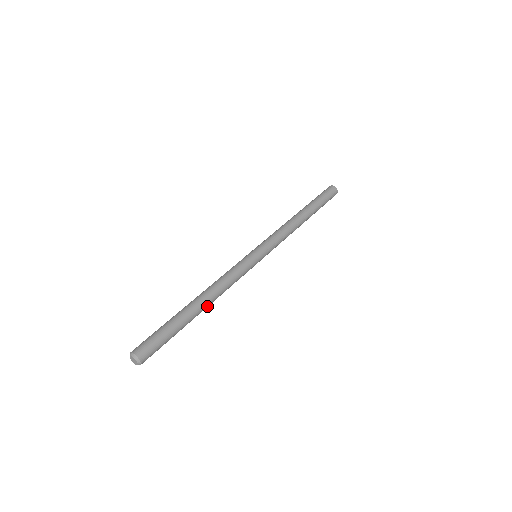
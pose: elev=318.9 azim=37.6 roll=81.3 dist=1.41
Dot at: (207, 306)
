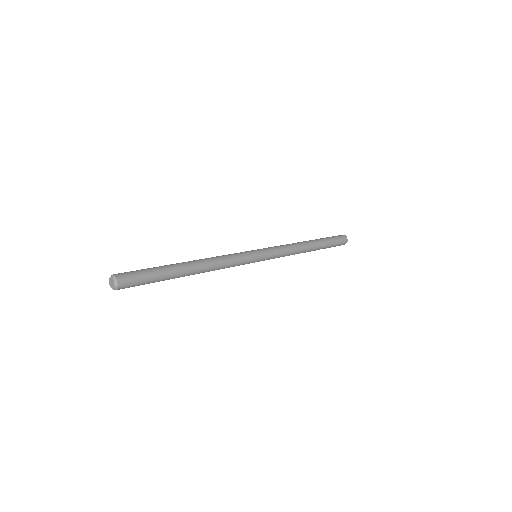
Dot at: (196, 264)
